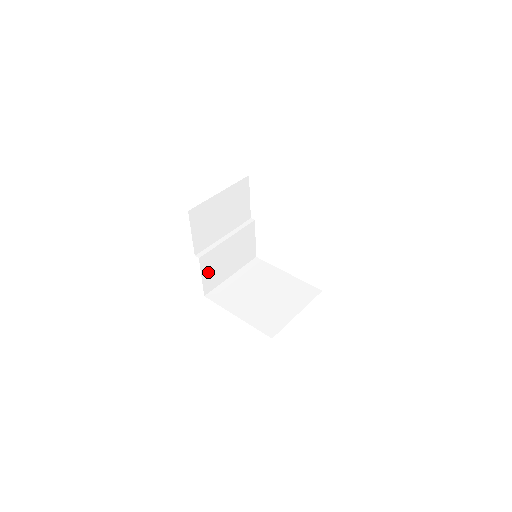
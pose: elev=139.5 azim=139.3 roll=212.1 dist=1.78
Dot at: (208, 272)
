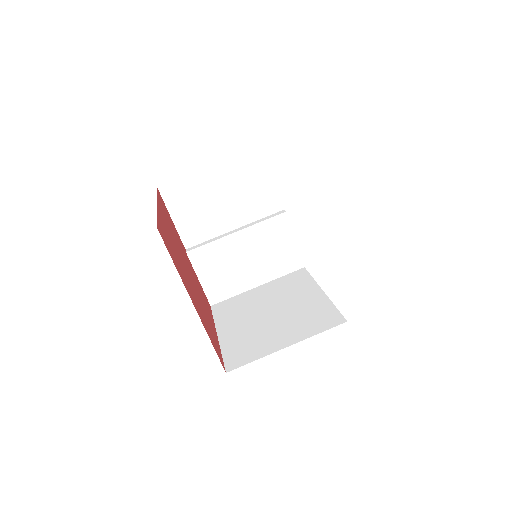
Dot at: (210, 274)
